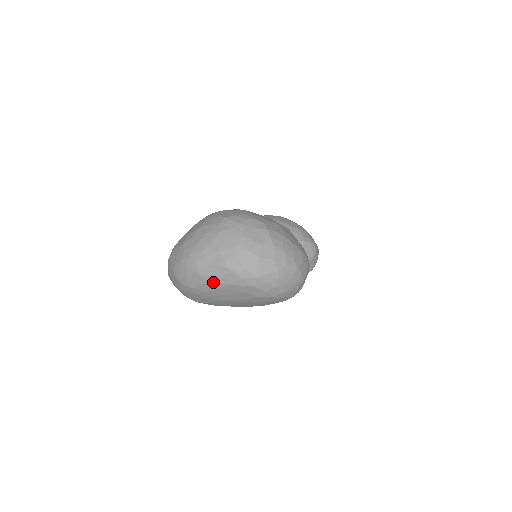
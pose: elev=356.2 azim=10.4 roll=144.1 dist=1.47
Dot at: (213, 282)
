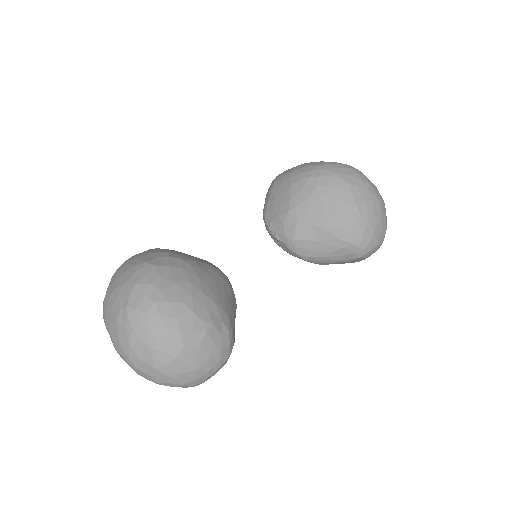
Dot at: occluded
